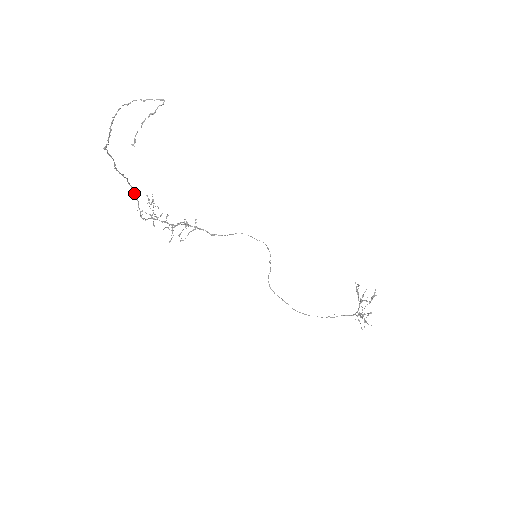
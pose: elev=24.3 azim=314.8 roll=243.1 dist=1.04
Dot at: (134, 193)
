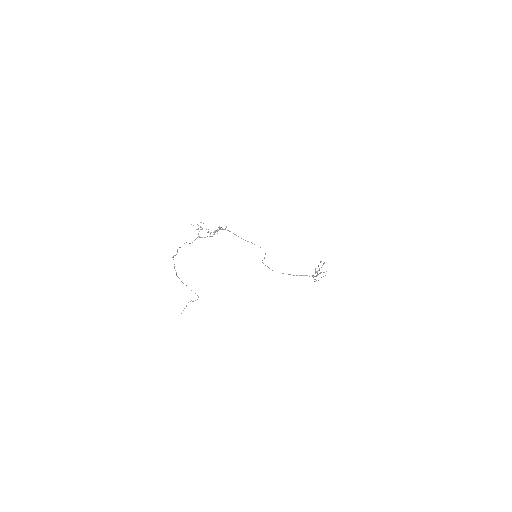
Dot at: occluded
